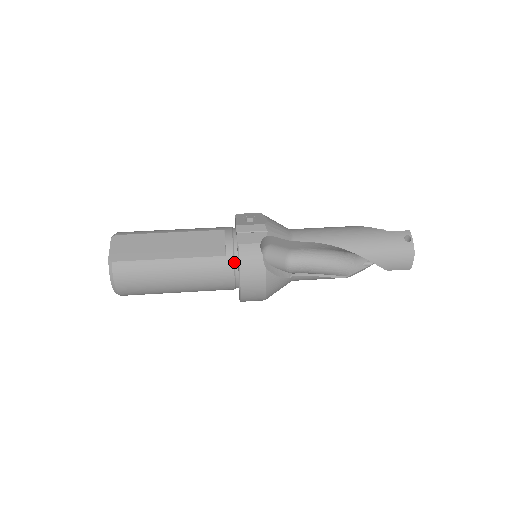
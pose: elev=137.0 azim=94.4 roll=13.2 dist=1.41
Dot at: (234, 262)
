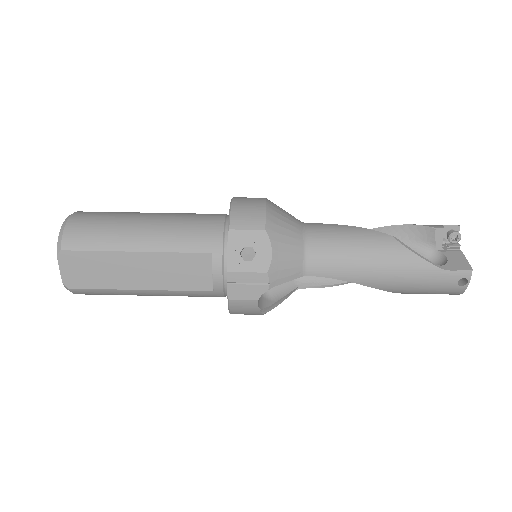
Dot at: (224, 294)
